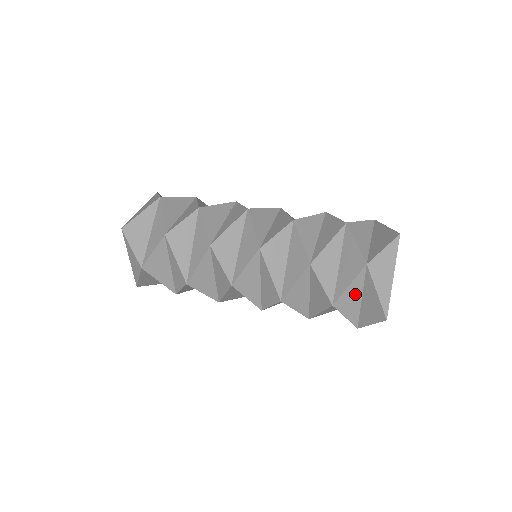
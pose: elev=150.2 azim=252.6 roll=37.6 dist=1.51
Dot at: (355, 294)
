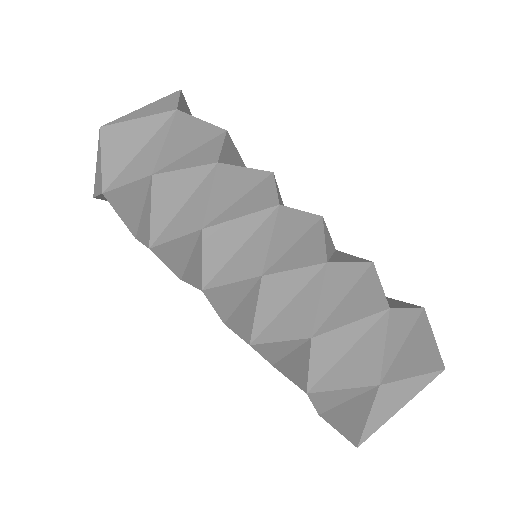
Dot at: occluded
